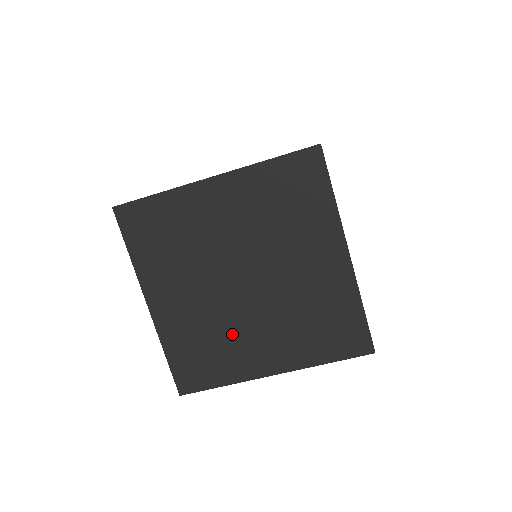
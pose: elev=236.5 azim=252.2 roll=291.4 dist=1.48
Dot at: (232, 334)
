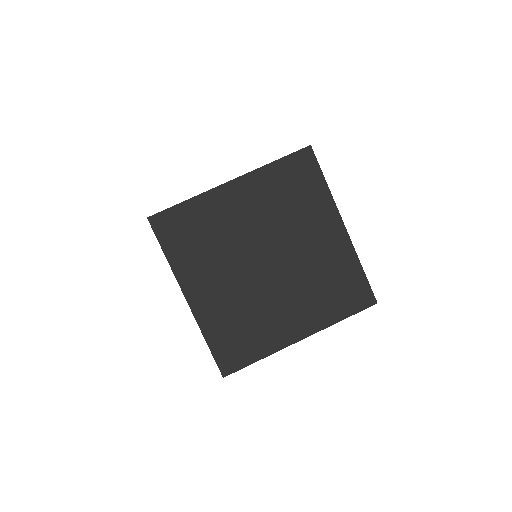
Dot at: occluded
